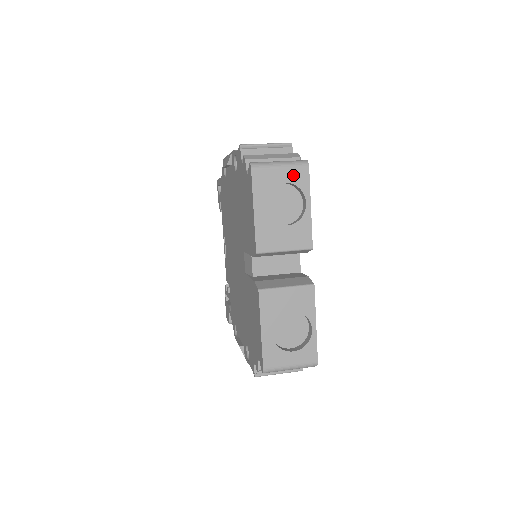
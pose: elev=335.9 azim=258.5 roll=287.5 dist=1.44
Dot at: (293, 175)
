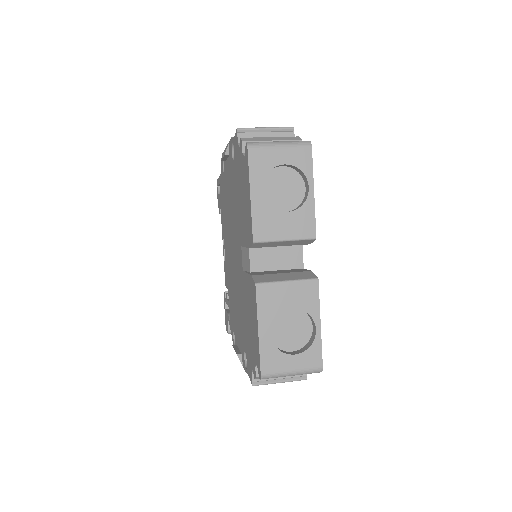
Dot at: (294, 156)
